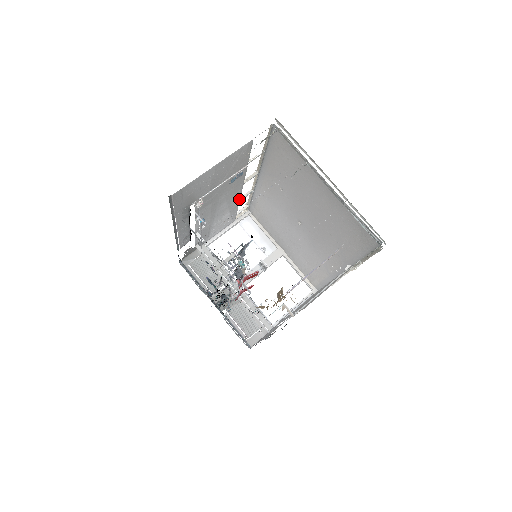
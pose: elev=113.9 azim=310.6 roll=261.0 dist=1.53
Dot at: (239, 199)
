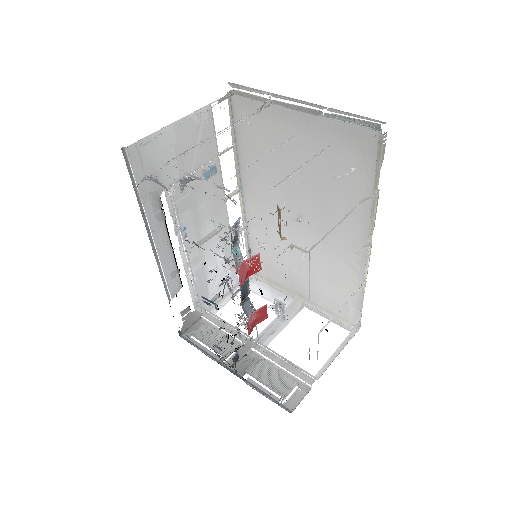
Dot at: (229, 230)
